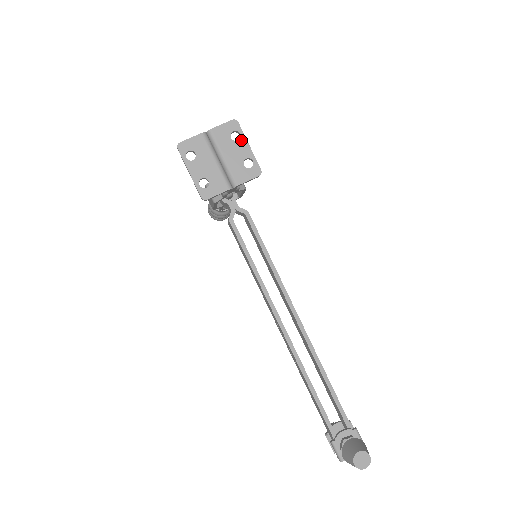
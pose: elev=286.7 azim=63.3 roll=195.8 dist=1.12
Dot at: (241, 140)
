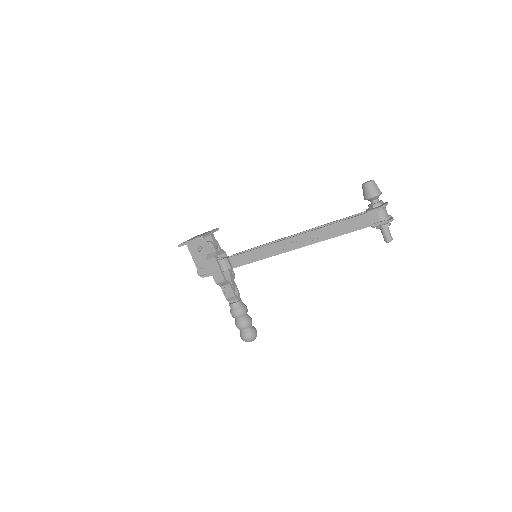
Dot at: occluded
